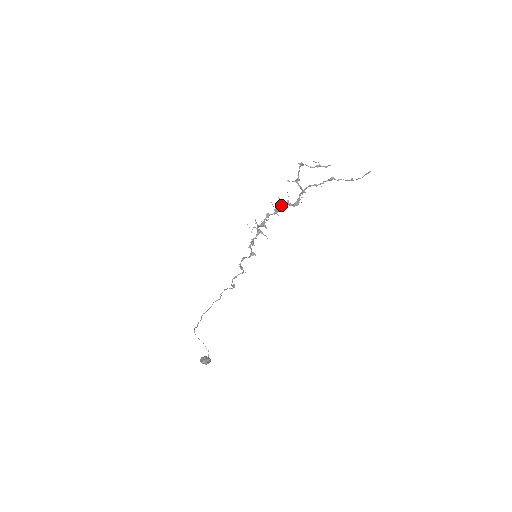
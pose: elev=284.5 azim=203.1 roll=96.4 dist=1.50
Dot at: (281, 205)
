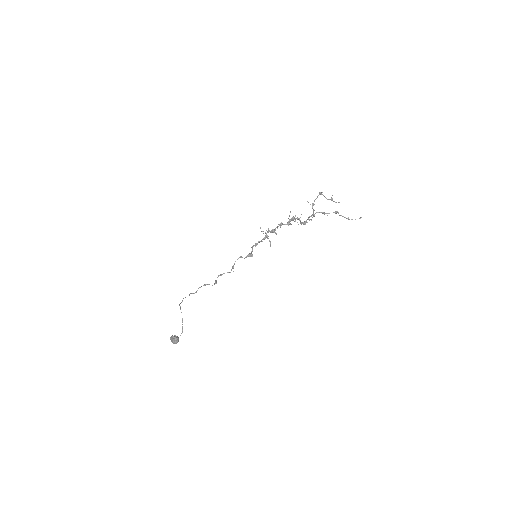
Dot at: (294, 219)
